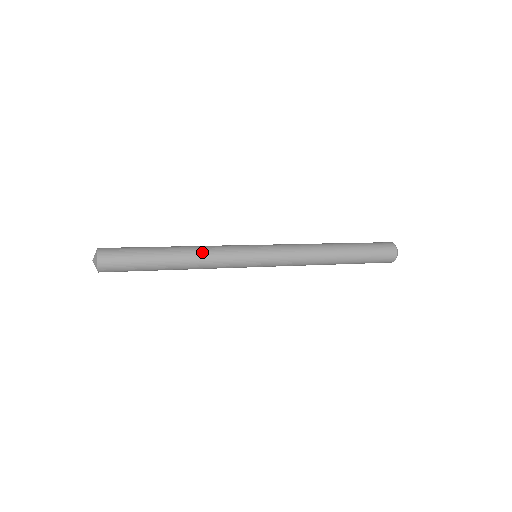
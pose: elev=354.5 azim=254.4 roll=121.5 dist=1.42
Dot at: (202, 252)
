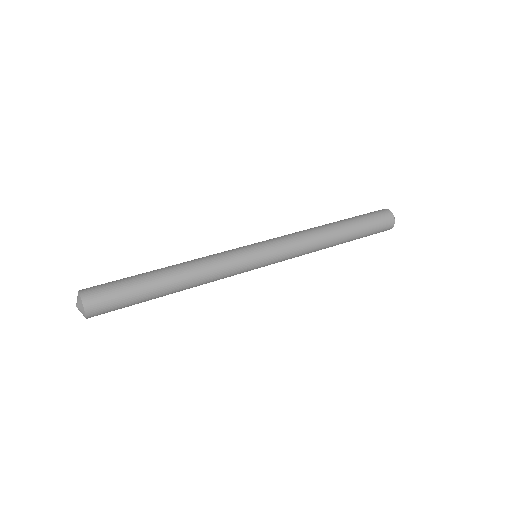
Dot at: (200, 267)
